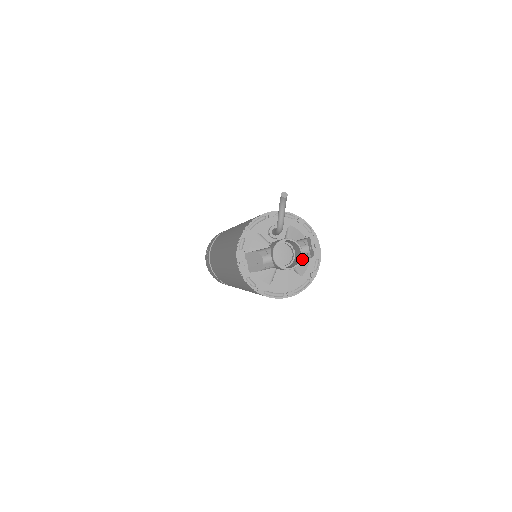
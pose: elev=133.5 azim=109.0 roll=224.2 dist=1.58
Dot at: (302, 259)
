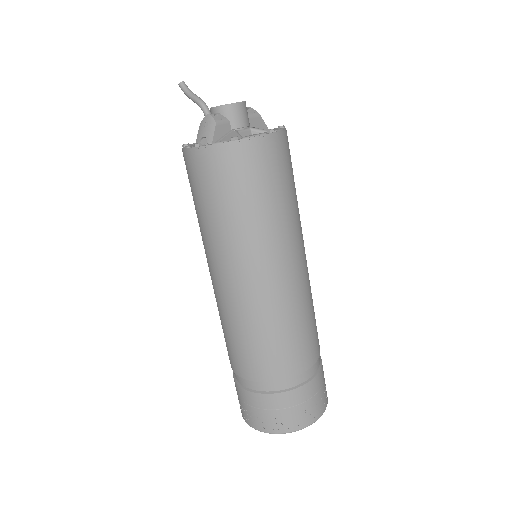
Dot at: (251, 115)
